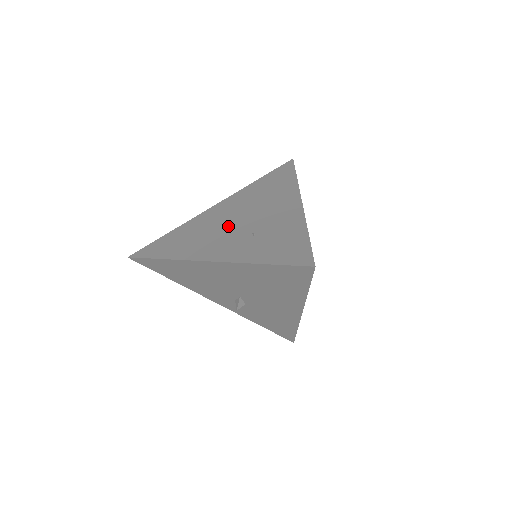
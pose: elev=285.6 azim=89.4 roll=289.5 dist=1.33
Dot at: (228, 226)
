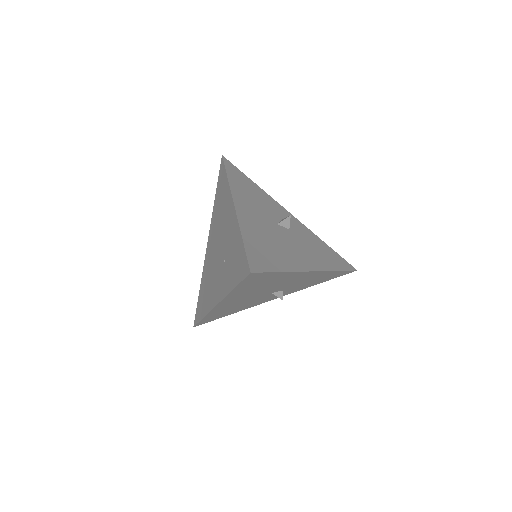
Dot at: (215, 261)
